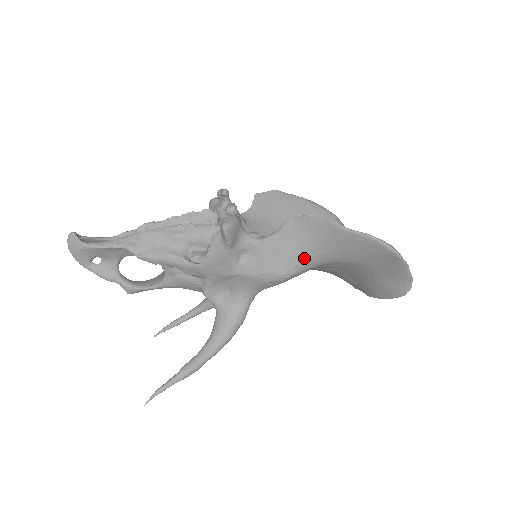
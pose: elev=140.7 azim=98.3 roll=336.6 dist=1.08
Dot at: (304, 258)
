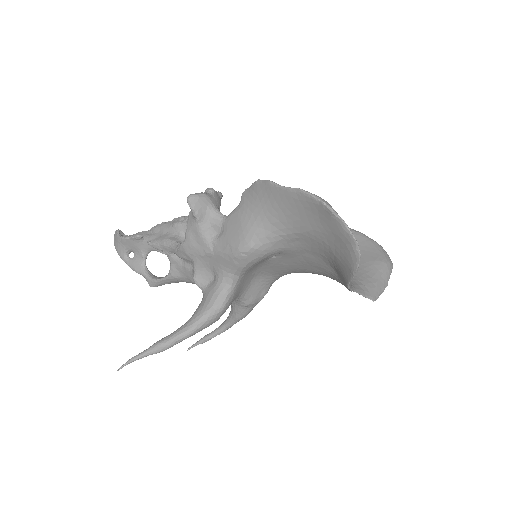
Dot at: (259, 229)
